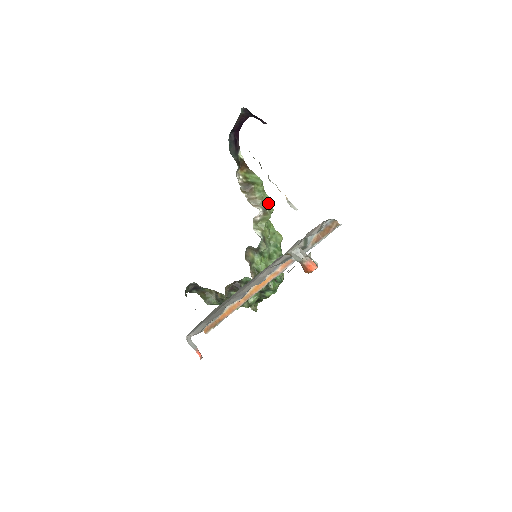
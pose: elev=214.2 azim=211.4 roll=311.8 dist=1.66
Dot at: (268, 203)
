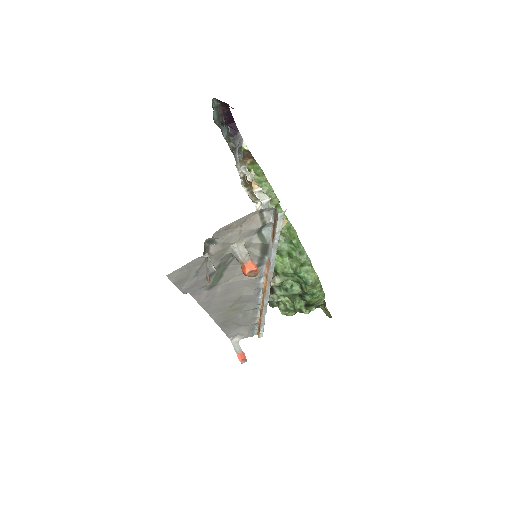
Dot at: (271, 194)
